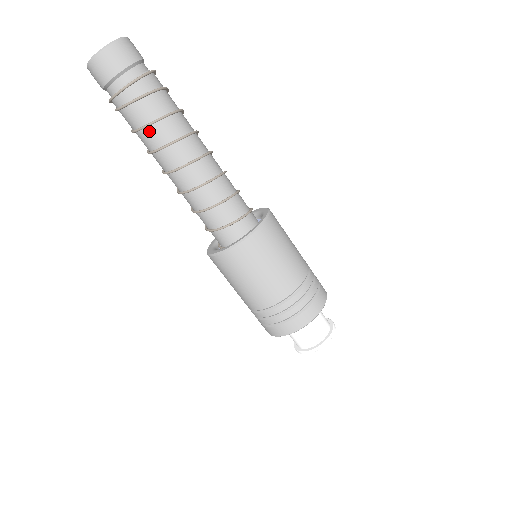
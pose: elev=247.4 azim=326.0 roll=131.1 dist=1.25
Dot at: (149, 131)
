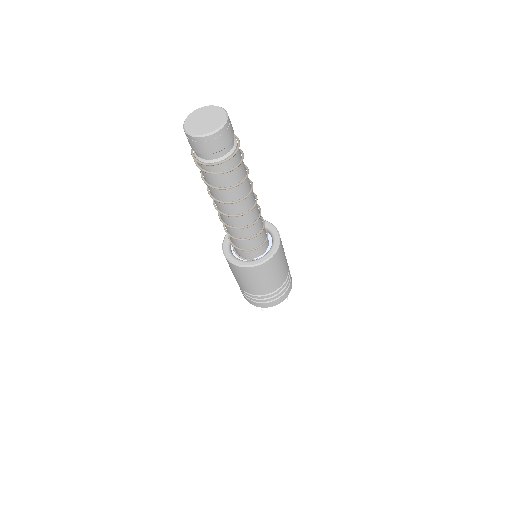
Dot at: (218, 190)
